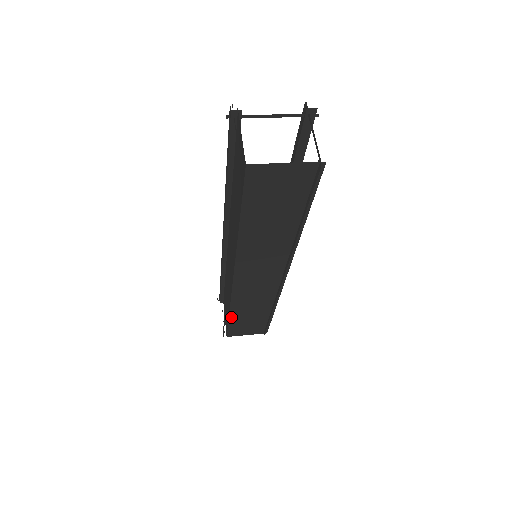
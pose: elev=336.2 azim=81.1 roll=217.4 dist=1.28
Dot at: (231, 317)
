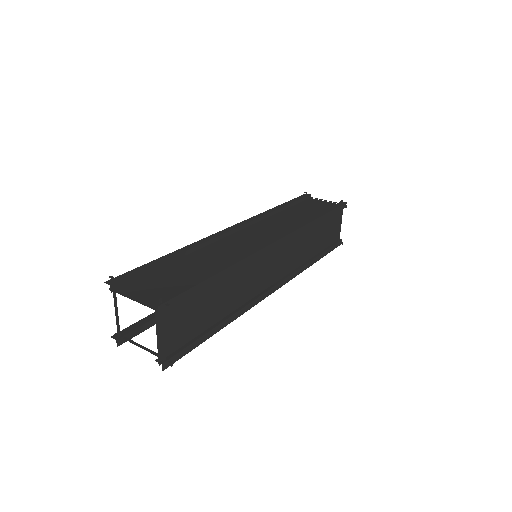
Dot at: occluded
